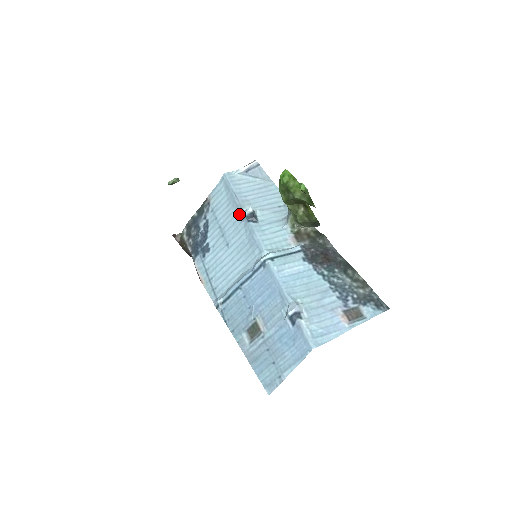
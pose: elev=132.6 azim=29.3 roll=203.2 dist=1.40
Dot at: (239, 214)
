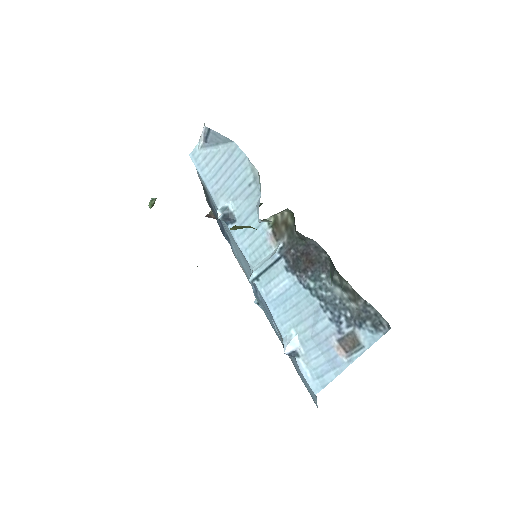
Dot at: occluded
